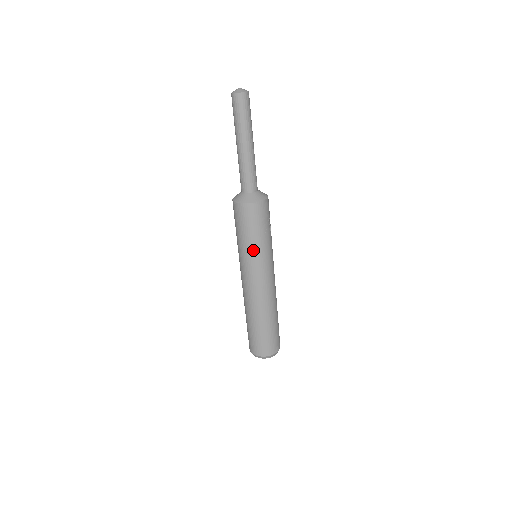
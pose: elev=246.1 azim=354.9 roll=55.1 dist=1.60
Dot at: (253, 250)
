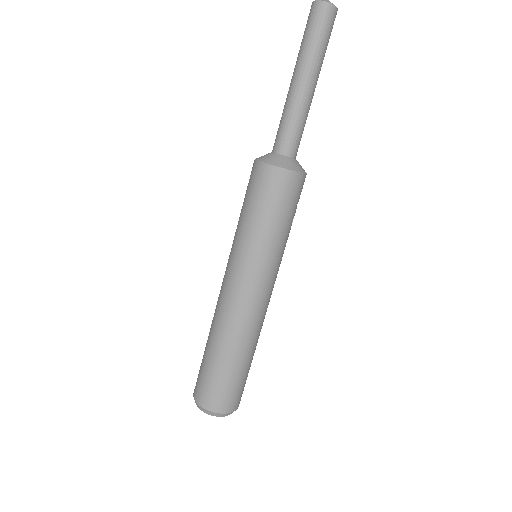
Dot at: (275, 244)
